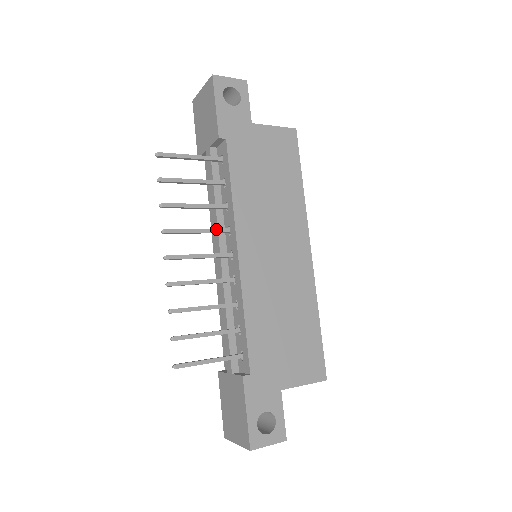
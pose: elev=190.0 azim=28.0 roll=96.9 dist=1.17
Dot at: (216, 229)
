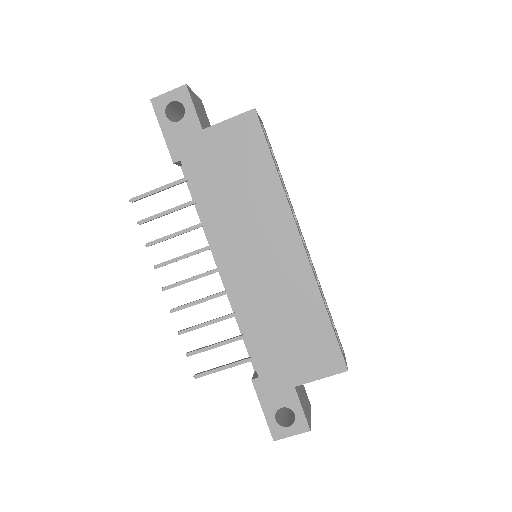
Dot at: (200, 249)
